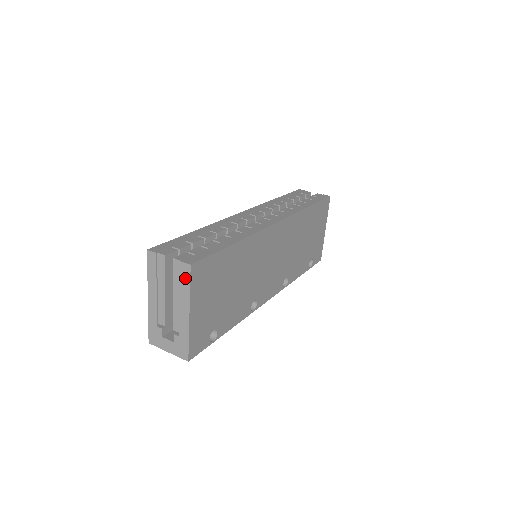
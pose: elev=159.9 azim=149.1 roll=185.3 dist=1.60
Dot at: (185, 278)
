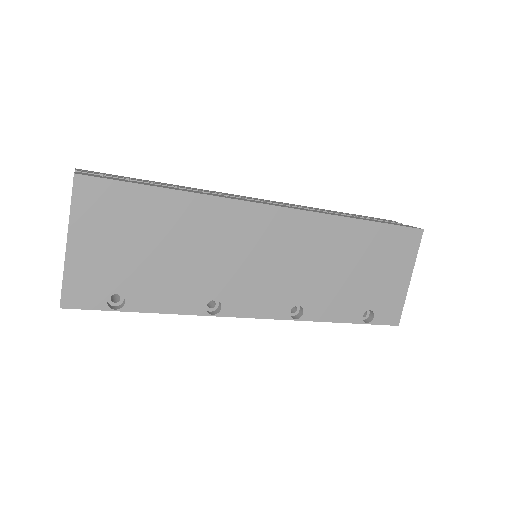
Dot at: (72, 193)
